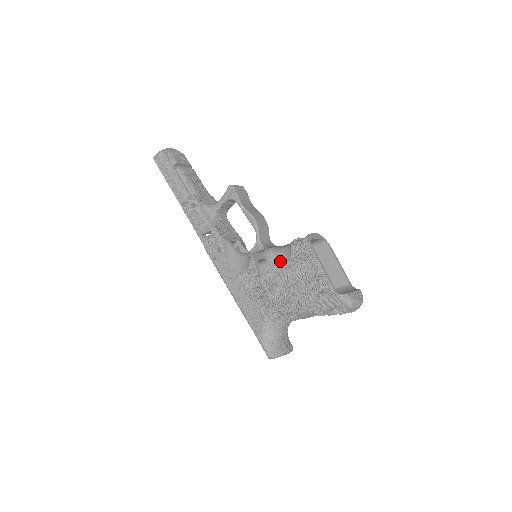
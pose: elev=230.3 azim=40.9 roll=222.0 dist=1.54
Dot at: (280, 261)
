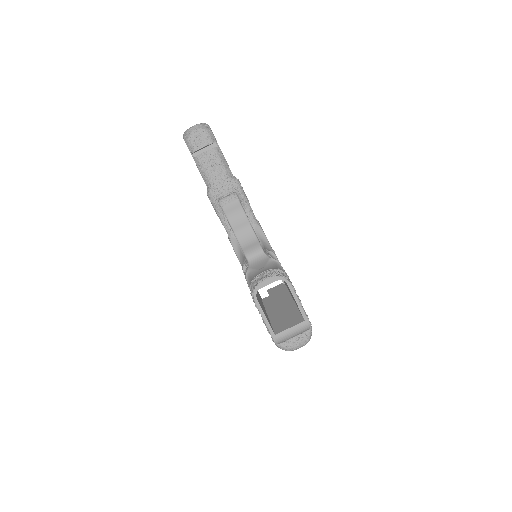
Dot at: occluded
